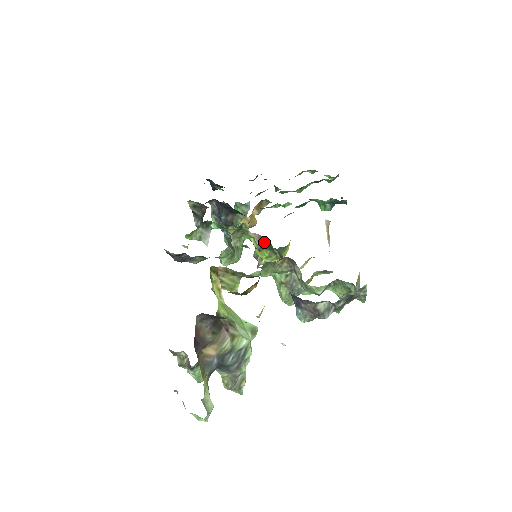
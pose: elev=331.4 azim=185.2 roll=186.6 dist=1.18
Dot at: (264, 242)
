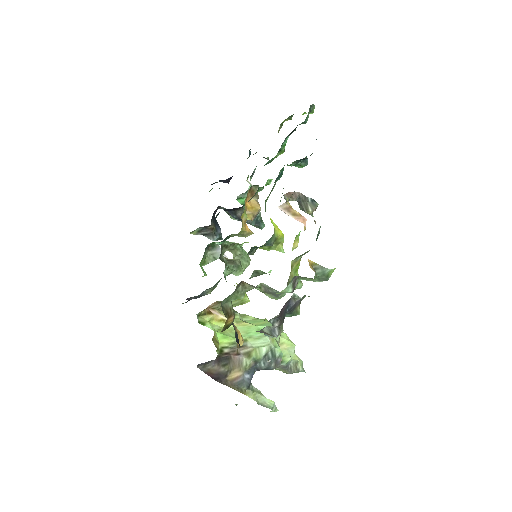
Dot at: (300, 195)
